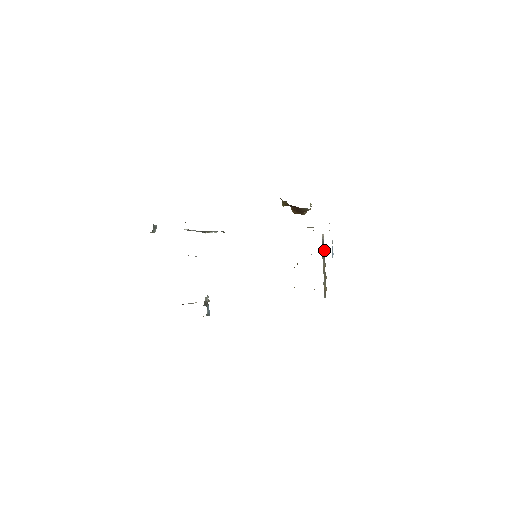
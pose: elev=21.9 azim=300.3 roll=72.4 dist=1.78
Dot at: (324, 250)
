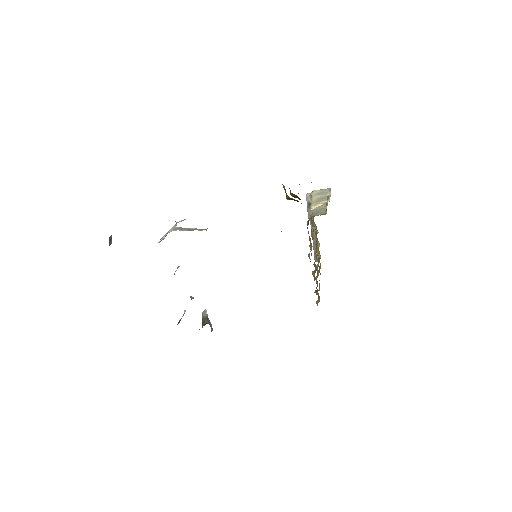
Dot at: occluded
